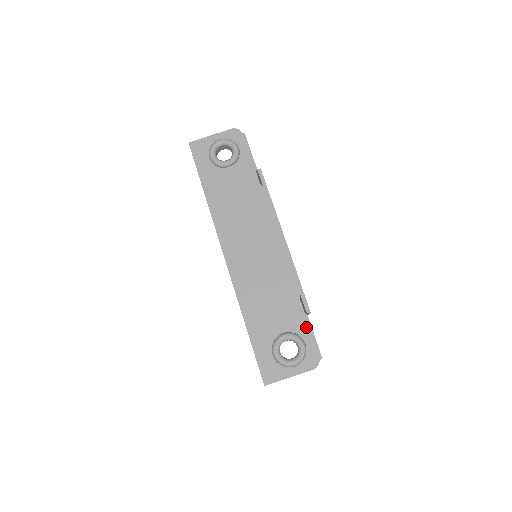
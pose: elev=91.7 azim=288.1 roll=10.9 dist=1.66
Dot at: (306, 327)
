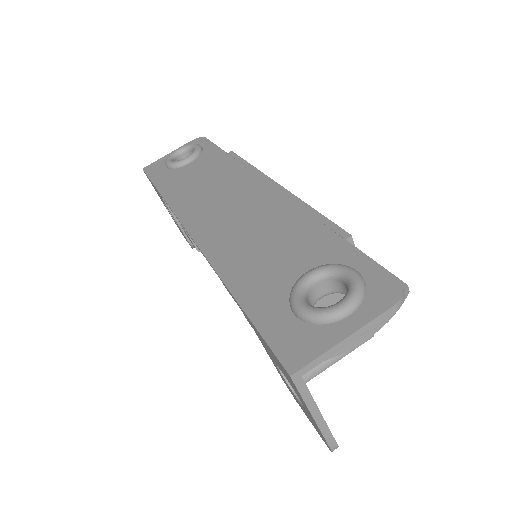
Dot at: (349, 250)
